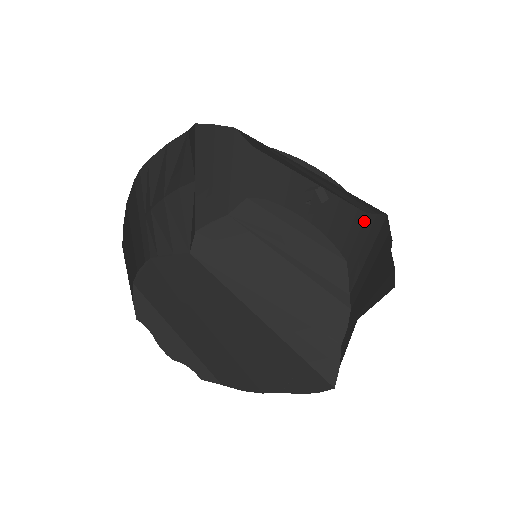
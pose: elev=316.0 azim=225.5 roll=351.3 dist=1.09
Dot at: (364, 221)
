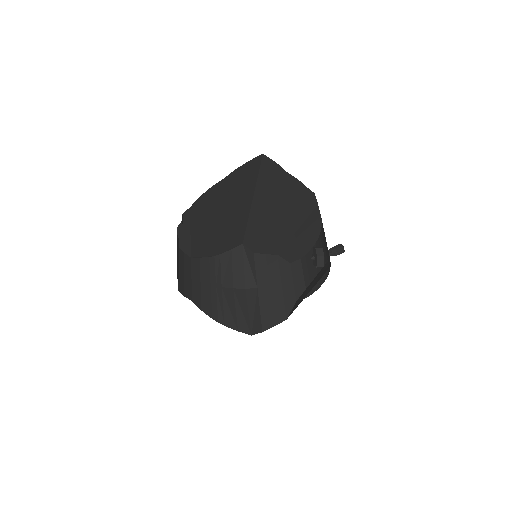
Dot at: occluded
